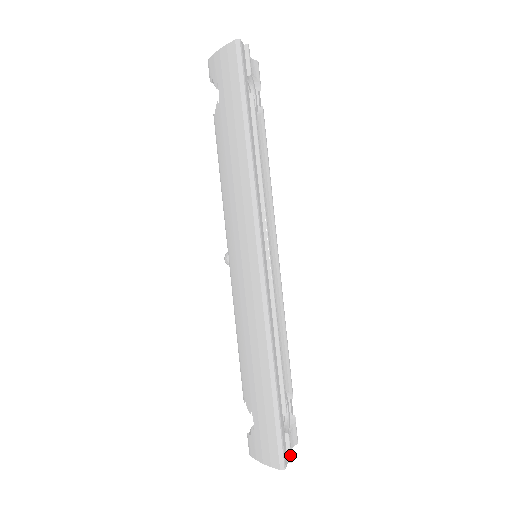
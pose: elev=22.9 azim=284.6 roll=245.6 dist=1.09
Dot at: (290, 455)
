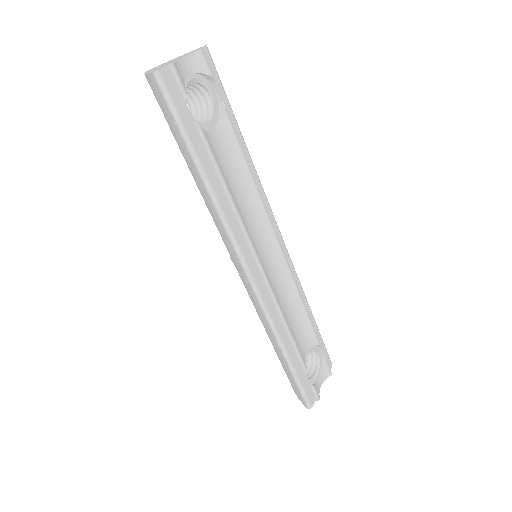
Dot at: (316, 397)
